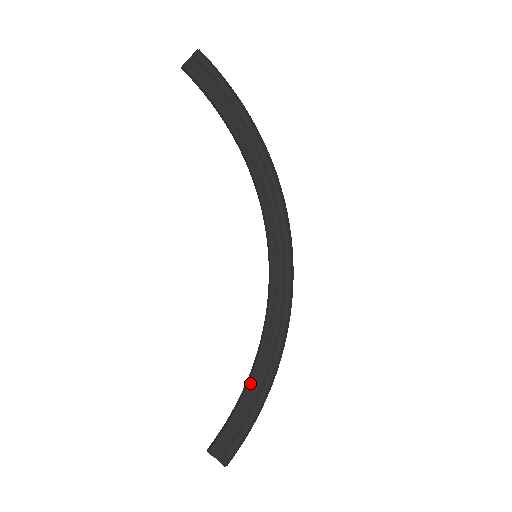
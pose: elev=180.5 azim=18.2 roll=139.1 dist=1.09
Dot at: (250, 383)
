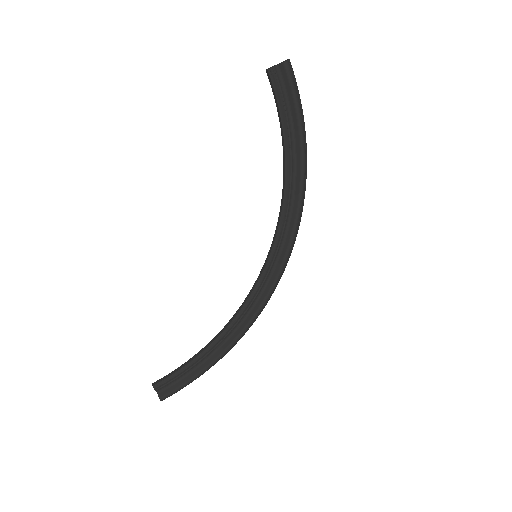
Dot at: (207, 350)
